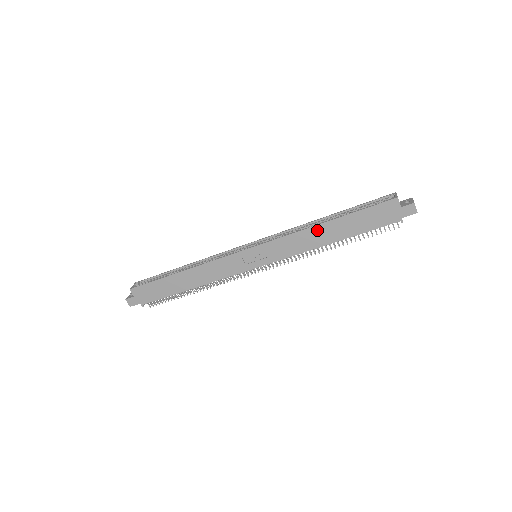
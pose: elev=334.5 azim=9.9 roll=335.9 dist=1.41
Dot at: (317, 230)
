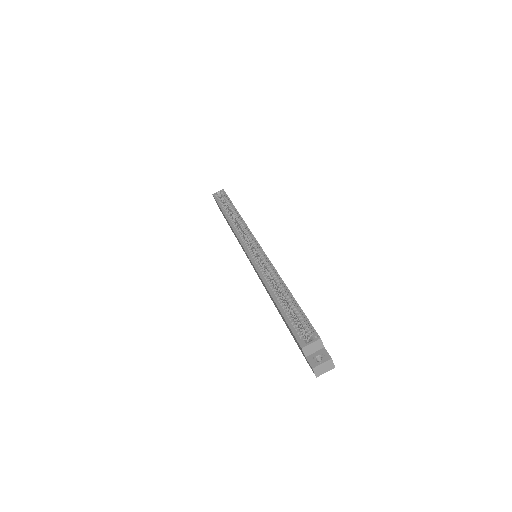
Dot at: occluded
